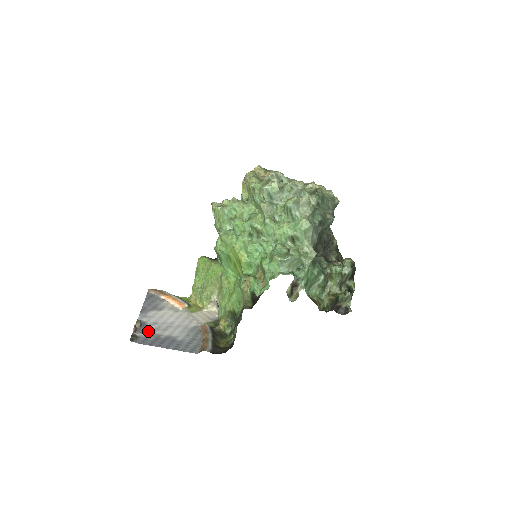
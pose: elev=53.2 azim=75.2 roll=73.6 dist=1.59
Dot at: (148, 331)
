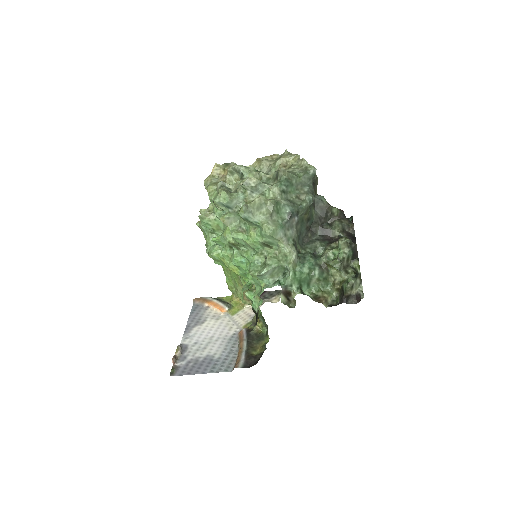
Dot at: (188, 356)
